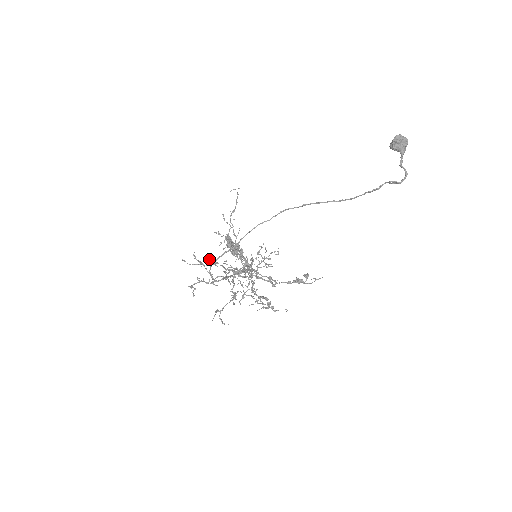
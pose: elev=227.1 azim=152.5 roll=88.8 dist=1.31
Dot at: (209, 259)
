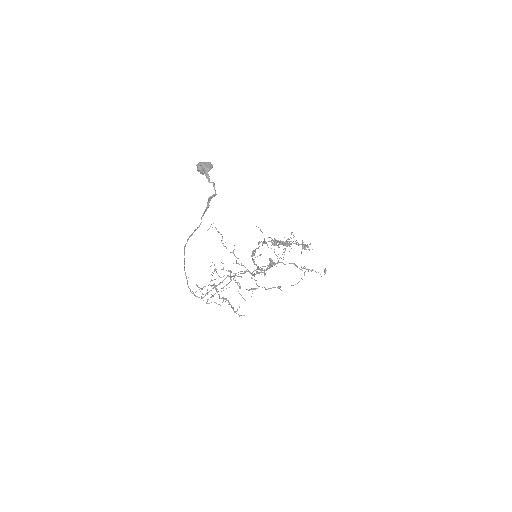
Dot at: occluded
